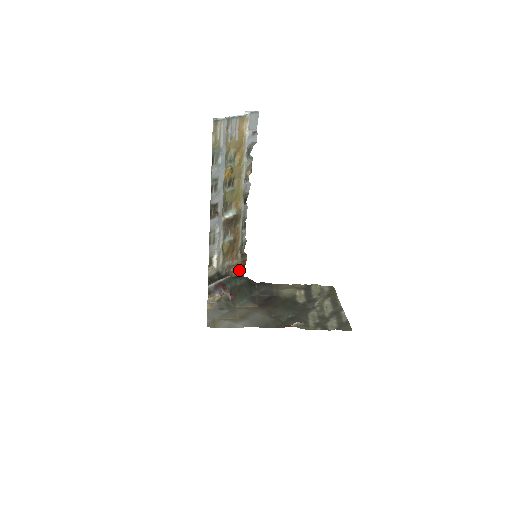
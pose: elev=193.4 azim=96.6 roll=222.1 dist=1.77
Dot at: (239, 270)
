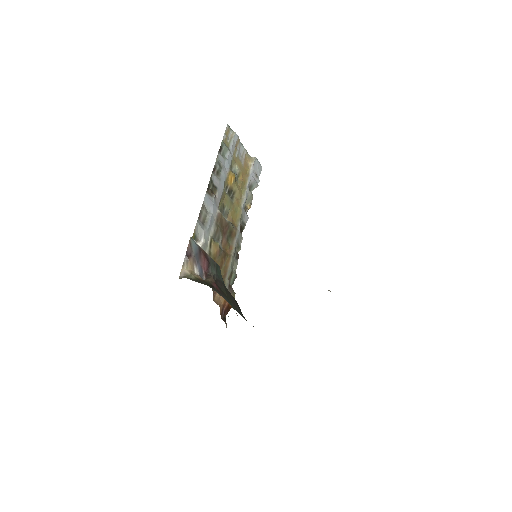
Dot at: (222, 307)
